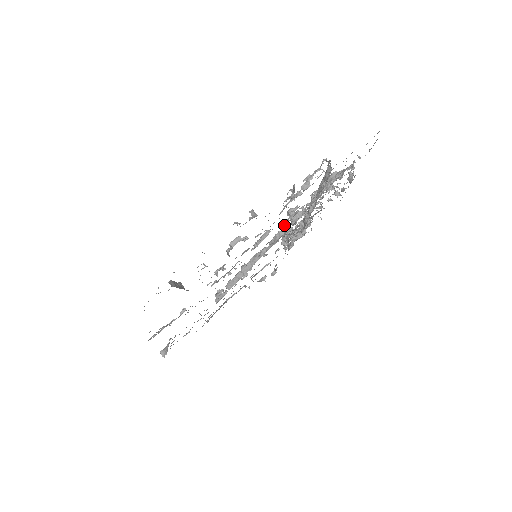
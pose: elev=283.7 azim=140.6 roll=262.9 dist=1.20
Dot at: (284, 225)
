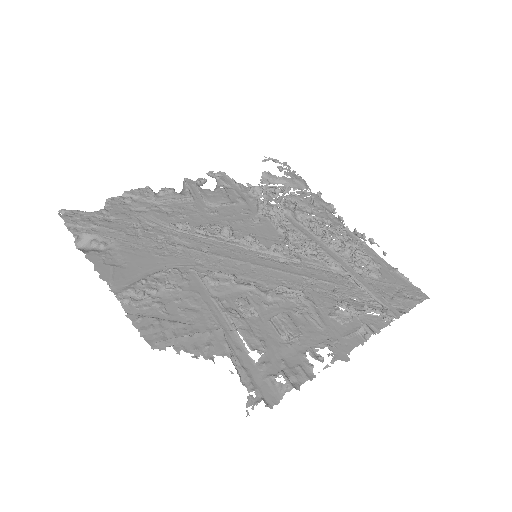
Dot at: (308, 281)
